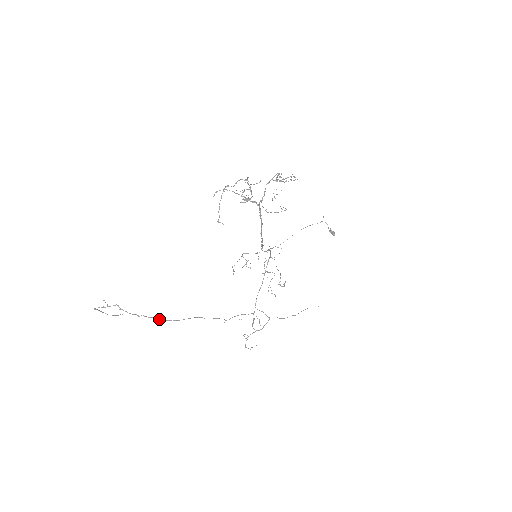
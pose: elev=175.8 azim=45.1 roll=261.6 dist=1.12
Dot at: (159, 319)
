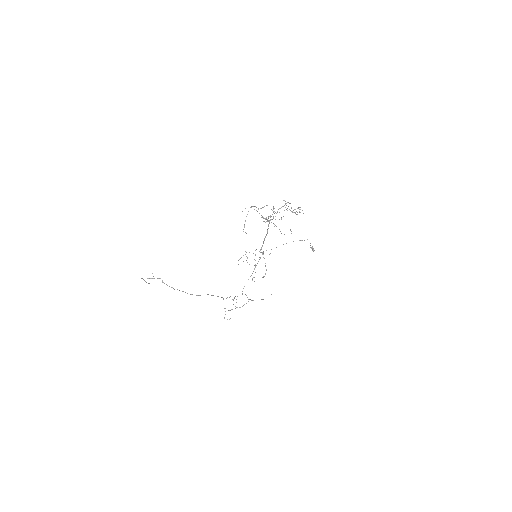
Dot at: occluded
